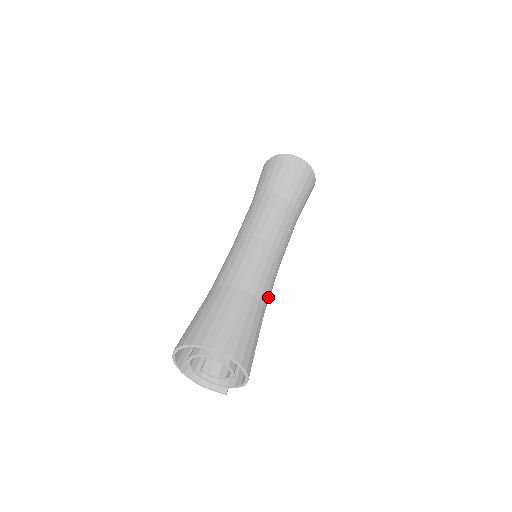
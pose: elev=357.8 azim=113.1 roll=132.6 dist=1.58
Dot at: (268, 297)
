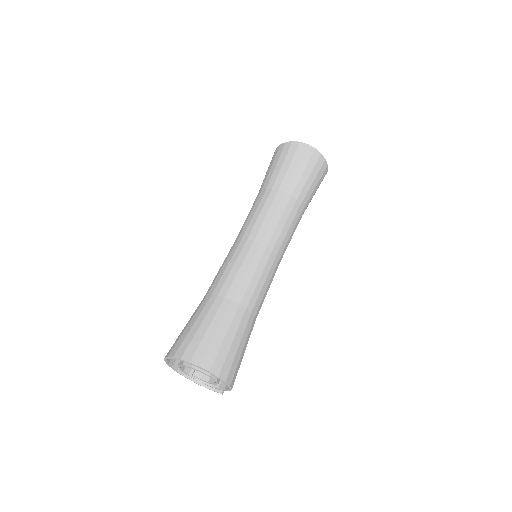
Dot at: (259, 302)
